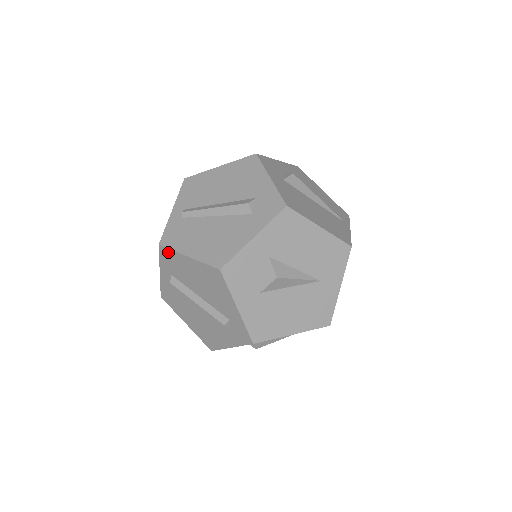
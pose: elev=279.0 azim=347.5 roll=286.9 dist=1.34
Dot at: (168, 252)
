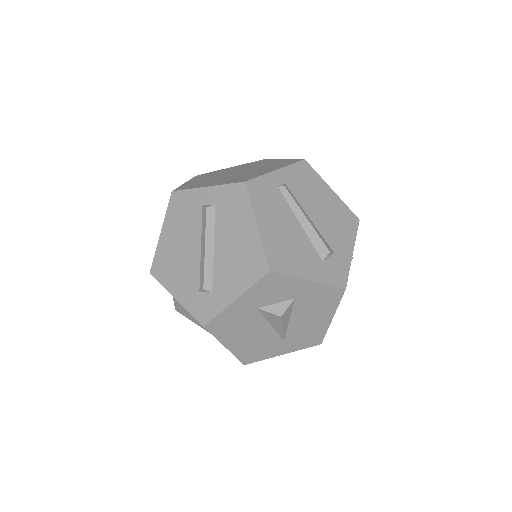
Dot at: (244, 197)
